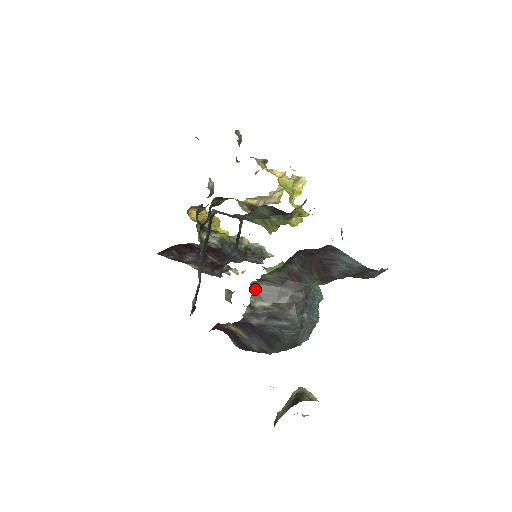
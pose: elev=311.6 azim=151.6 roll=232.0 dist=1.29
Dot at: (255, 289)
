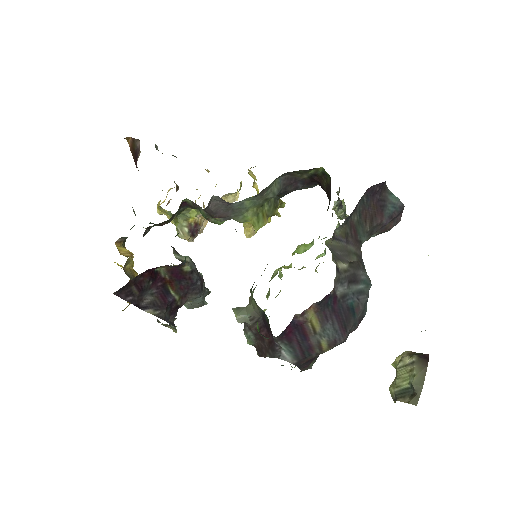
Dot at: (330, 250)
